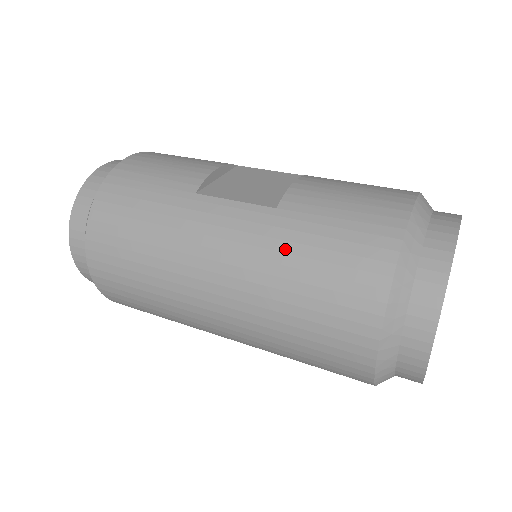
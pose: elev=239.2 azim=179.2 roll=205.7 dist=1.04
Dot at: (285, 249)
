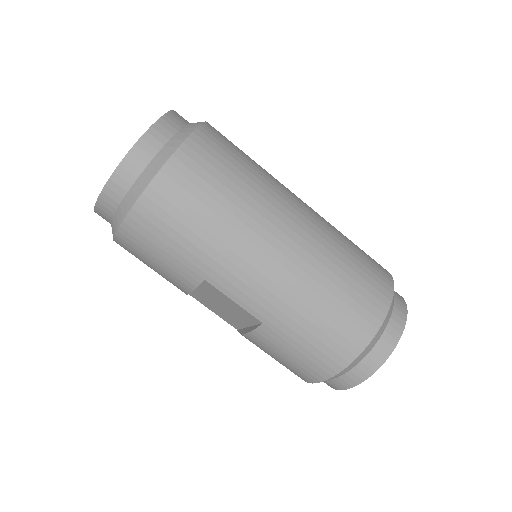
Dot at: (341, 236)
